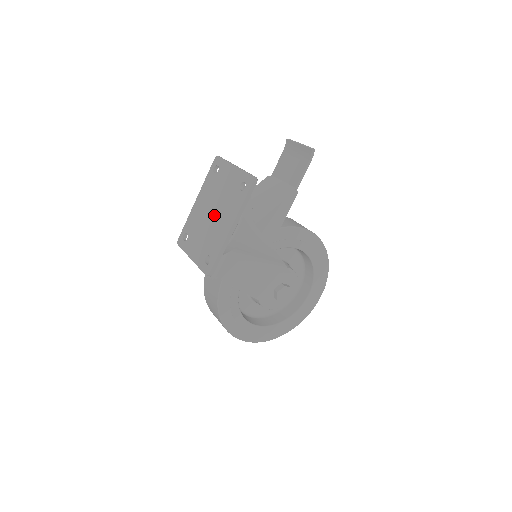
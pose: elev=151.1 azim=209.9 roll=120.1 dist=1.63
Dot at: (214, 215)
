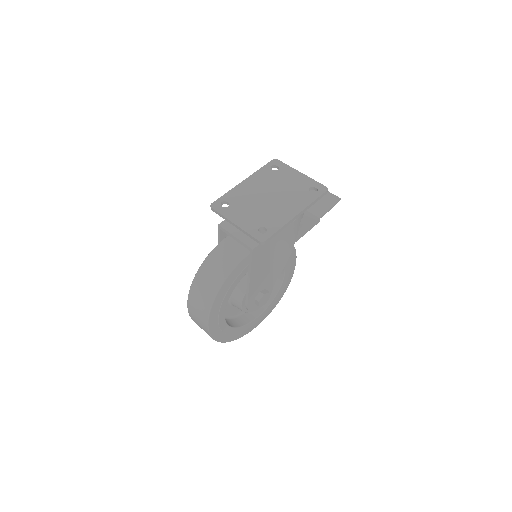
Dot at: (273, 199)
